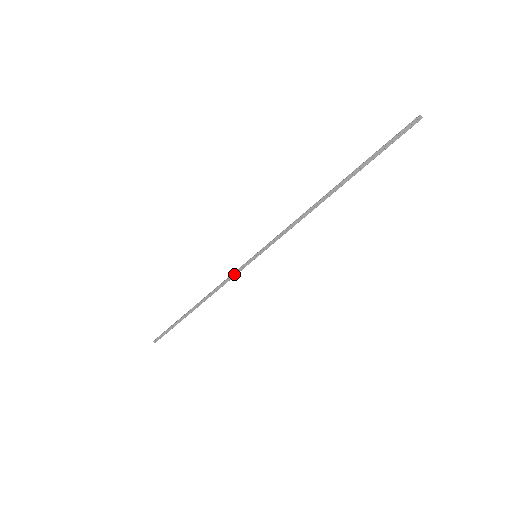
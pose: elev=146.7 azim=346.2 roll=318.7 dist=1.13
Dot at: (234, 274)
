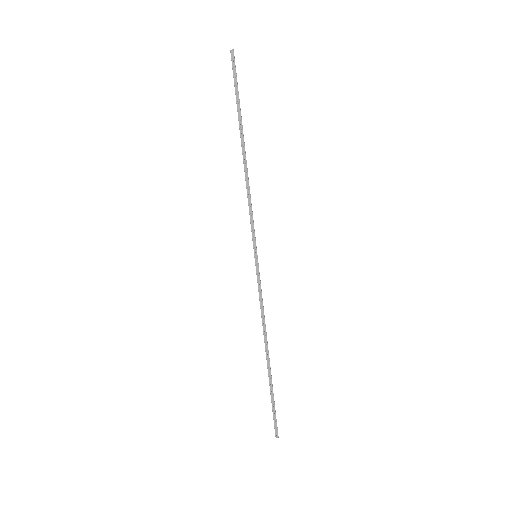
Dot at: (259, 290)
